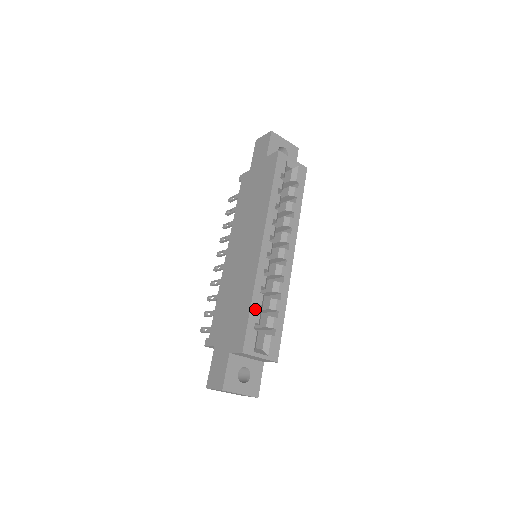
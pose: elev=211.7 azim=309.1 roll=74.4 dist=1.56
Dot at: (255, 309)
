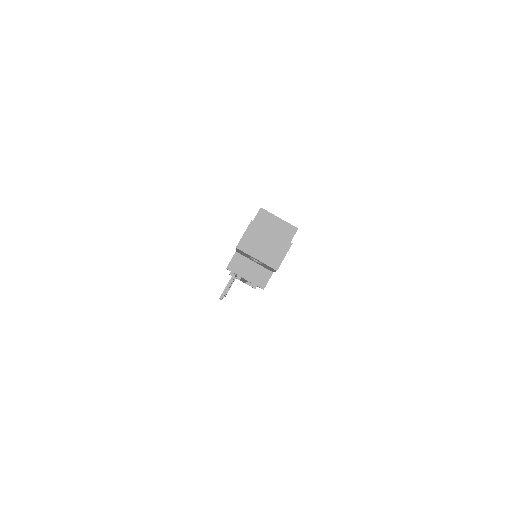
Dot at: occluded
